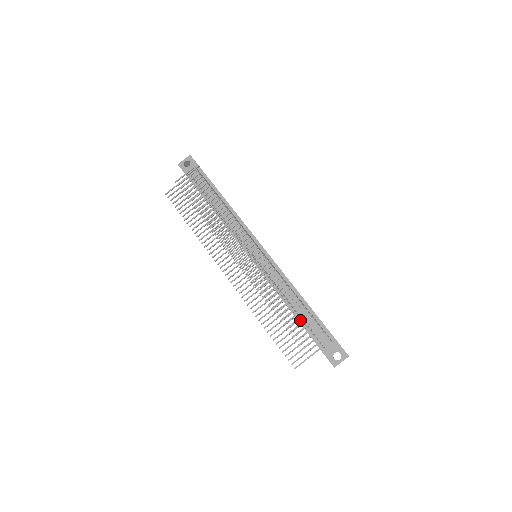
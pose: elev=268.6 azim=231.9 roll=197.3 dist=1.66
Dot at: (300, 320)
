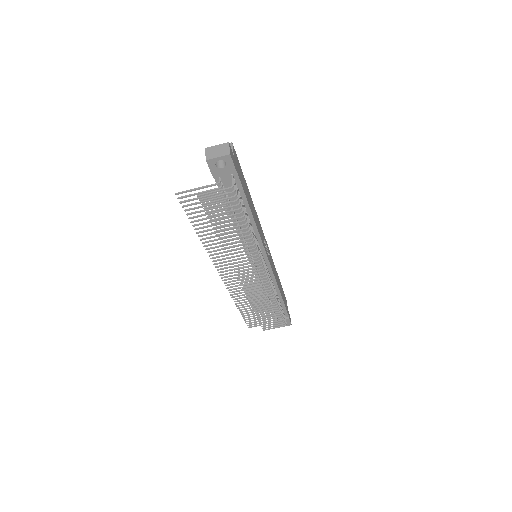
Dot at: occluded
